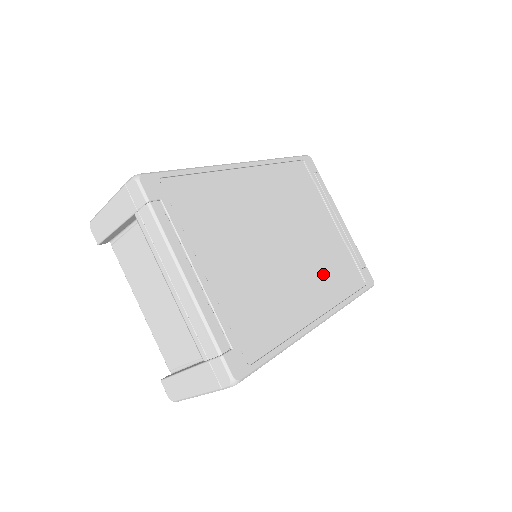
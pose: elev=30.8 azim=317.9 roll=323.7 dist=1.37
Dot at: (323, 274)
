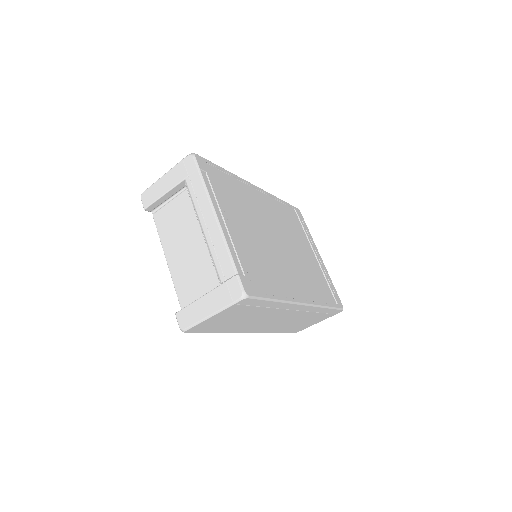
Dot at: (307, 278)
